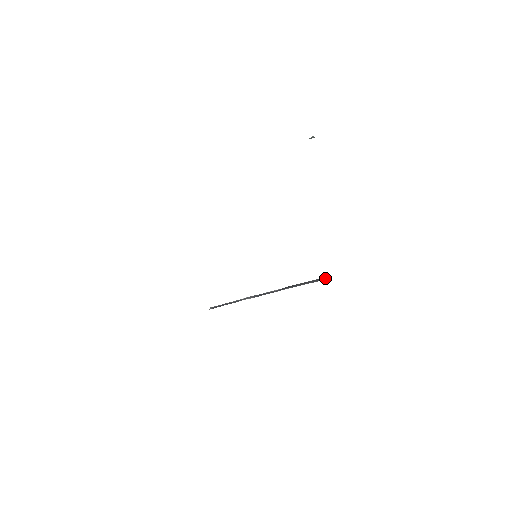
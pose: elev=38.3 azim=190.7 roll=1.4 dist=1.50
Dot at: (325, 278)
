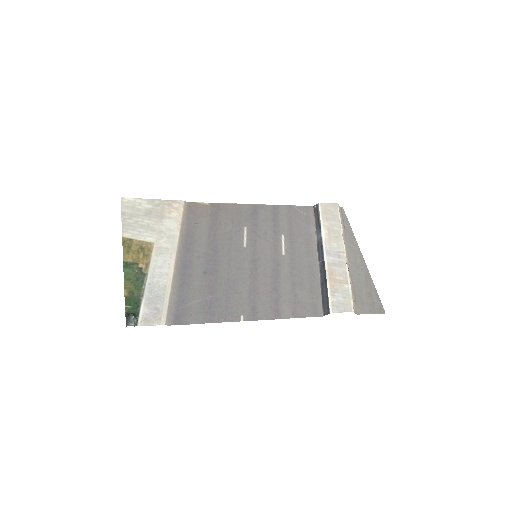
Dot at: (325, 309)
